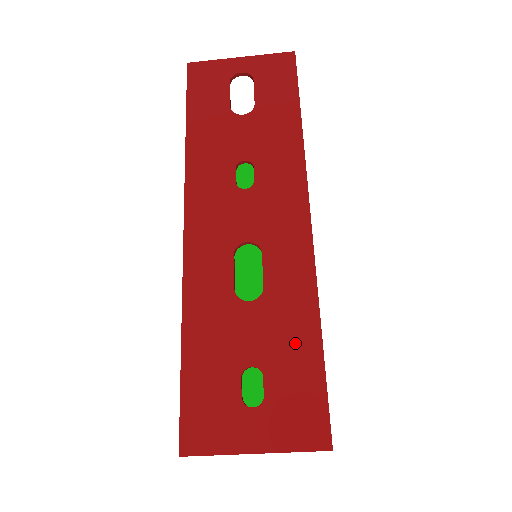
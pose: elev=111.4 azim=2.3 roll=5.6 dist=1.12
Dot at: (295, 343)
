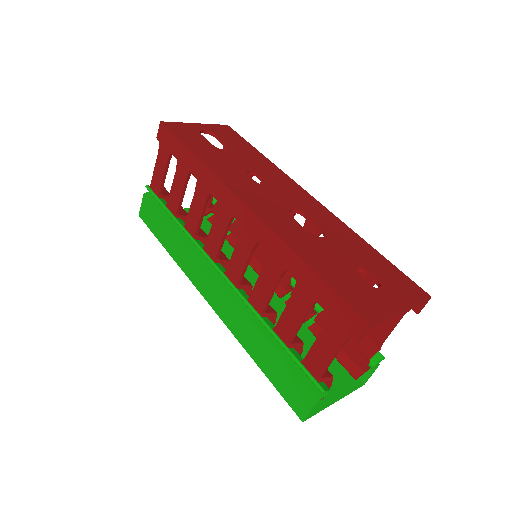
Dot at: (365, 253)
